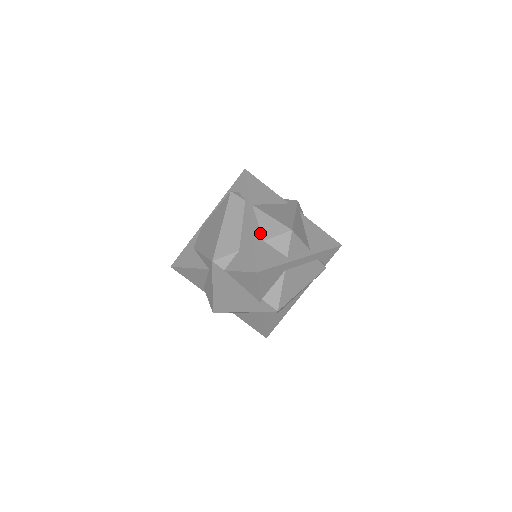
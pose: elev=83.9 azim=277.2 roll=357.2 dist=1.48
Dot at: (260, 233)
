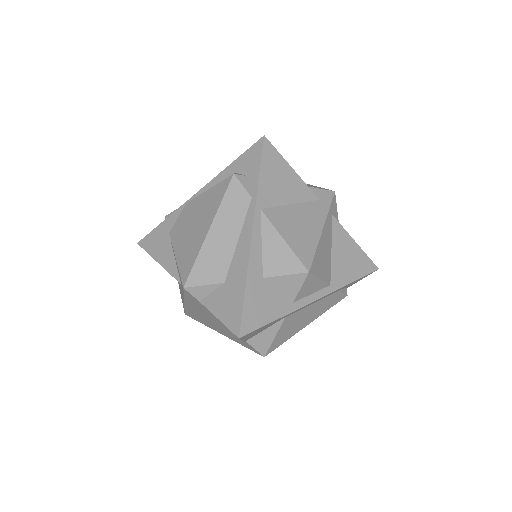
Dot at: (261, 263)
